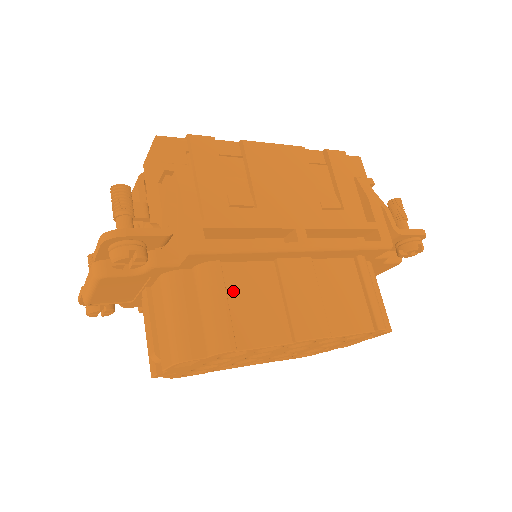
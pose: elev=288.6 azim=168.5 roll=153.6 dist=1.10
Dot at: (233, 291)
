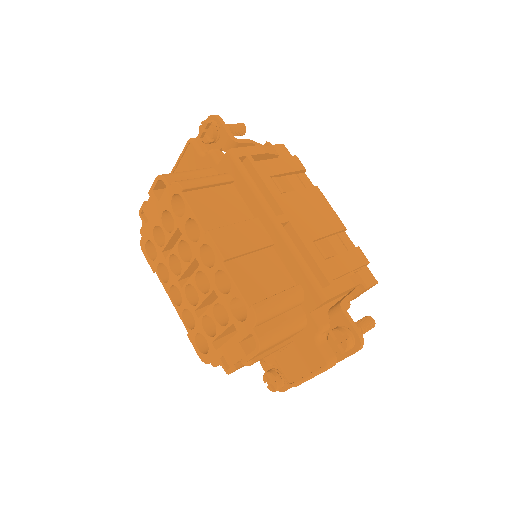
Dot at: (220, 192)
